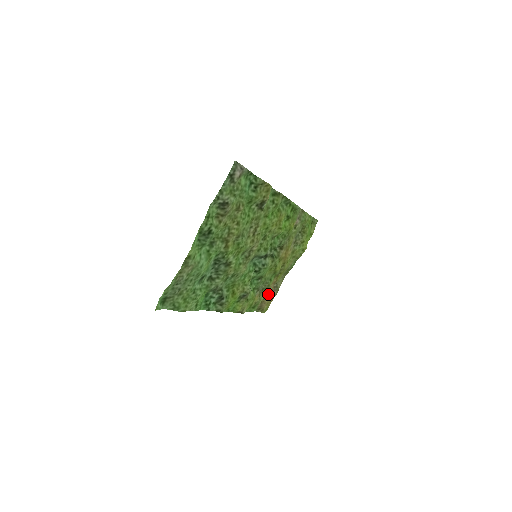
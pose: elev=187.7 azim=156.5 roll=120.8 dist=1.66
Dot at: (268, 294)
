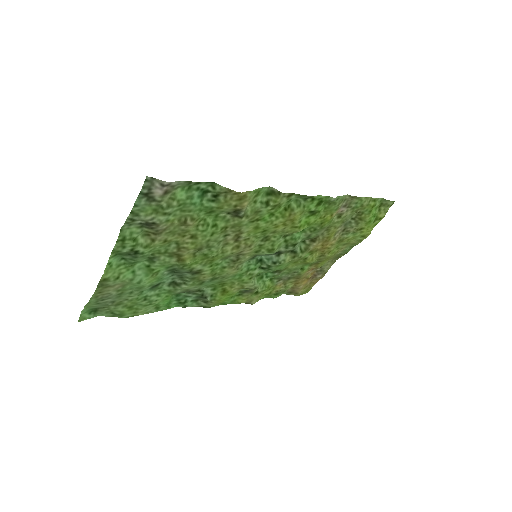
Dot at: (304, 279)
